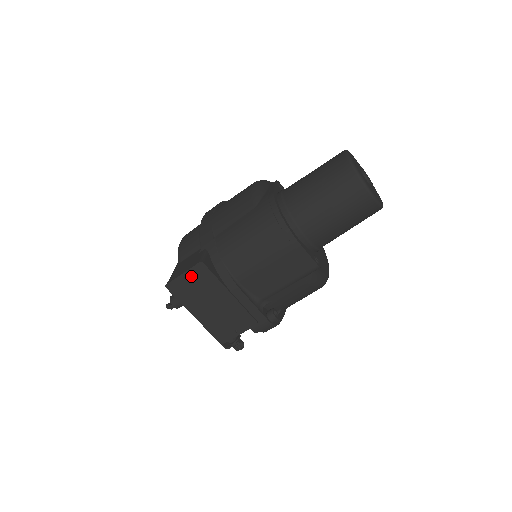
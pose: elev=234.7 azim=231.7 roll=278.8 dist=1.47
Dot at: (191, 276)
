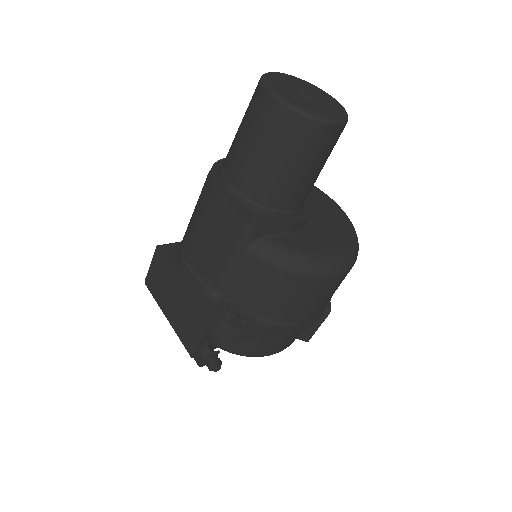
Dot at: (156, 265)
